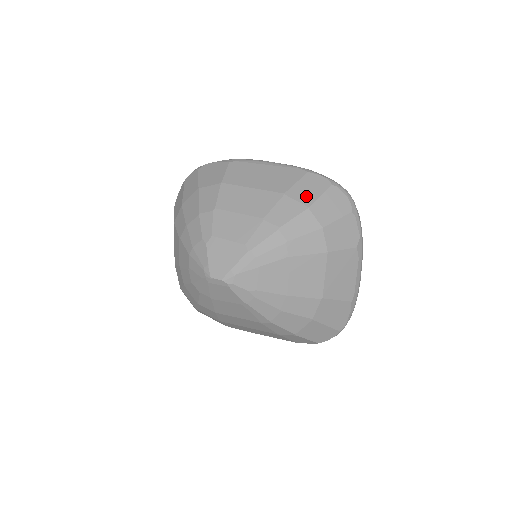
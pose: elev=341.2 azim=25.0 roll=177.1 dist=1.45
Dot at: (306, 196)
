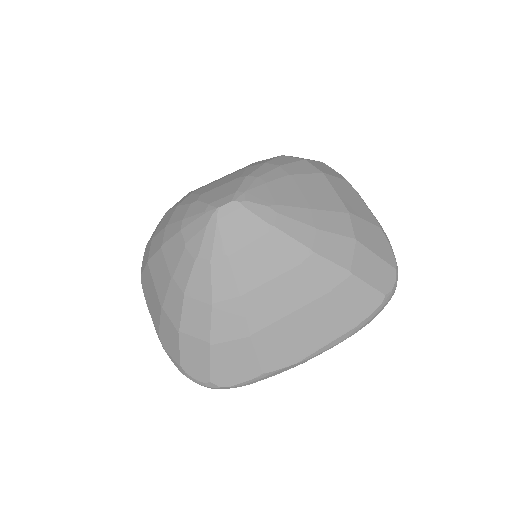
Dot at: occluded
